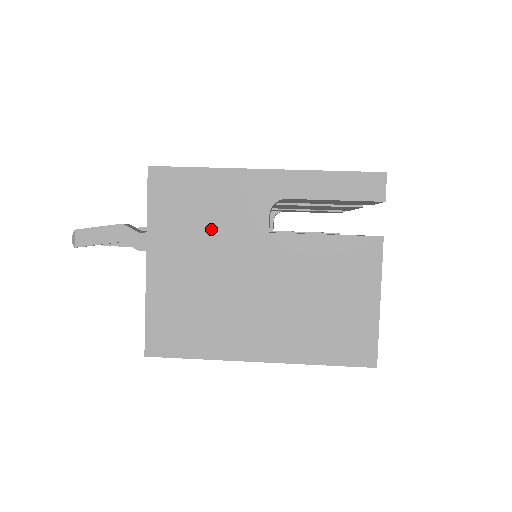
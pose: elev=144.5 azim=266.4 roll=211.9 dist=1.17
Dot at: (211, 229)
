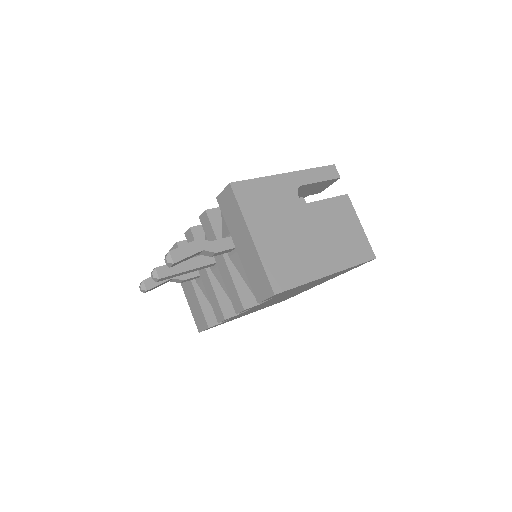
Dot at: (276, 210)
